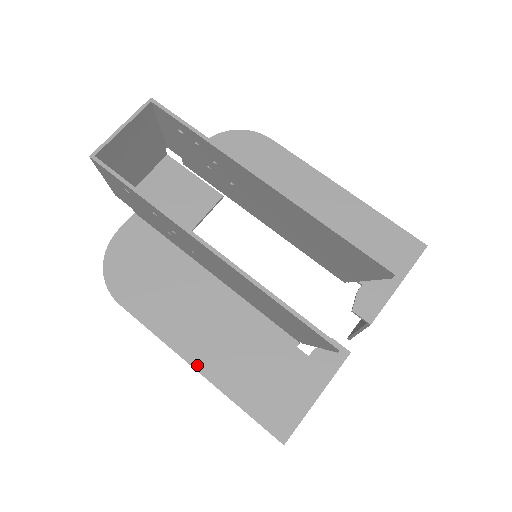
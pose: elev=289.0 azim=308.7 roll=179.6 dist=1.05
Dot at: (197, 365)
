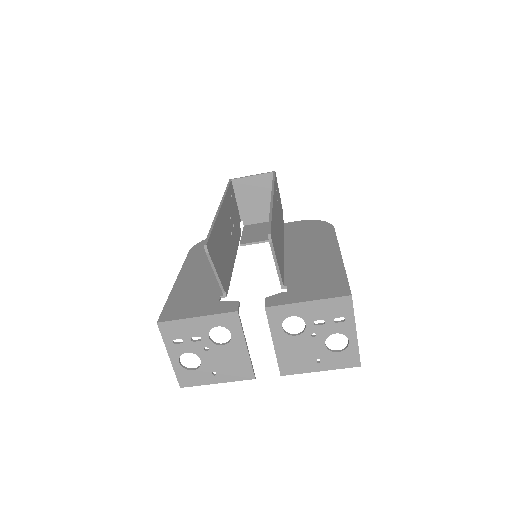
Dot at: (178, 280)
